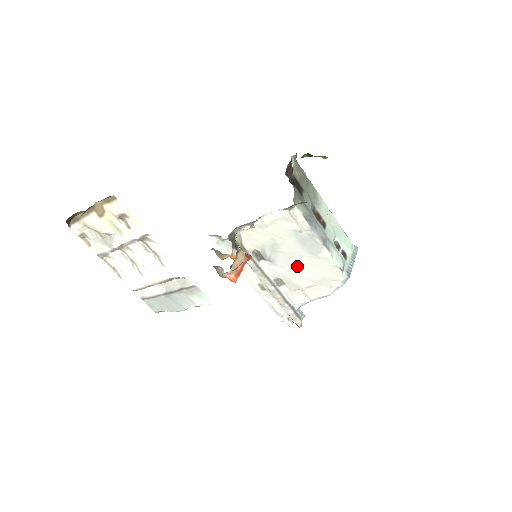
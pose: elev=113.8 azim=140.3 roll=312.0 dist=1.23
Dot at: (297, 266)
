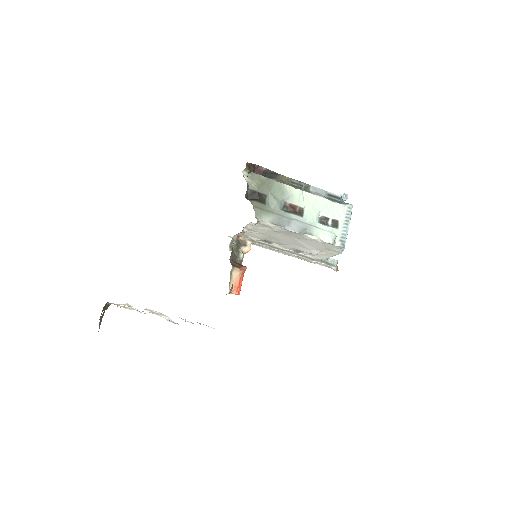
Dot at: (299, 244)
